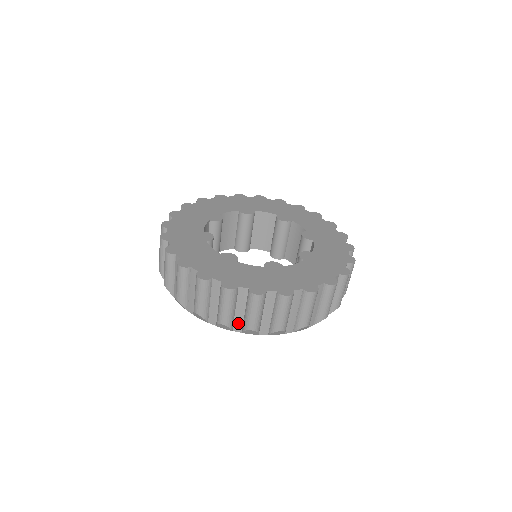
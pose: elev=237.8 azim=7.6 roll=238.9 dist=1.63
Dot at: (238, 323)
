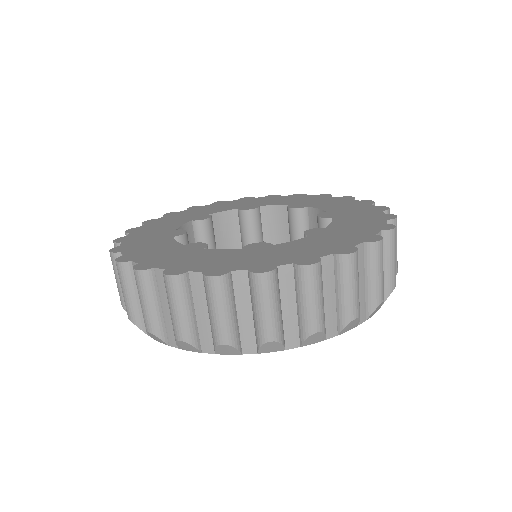
Dot at: (330, 322)
